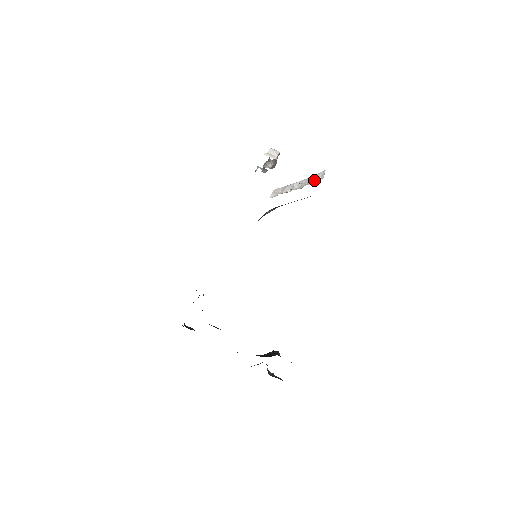
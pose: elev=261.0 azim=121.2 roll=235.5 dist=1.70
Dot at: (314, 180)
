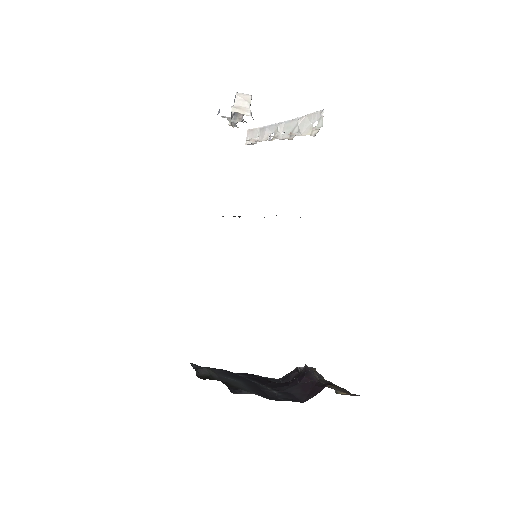
Dot at: (308, 126)
